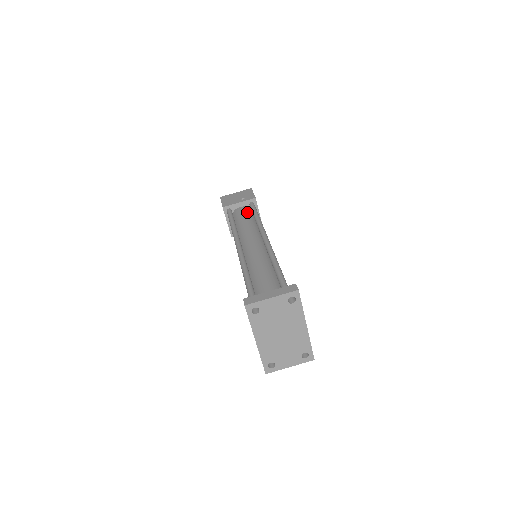
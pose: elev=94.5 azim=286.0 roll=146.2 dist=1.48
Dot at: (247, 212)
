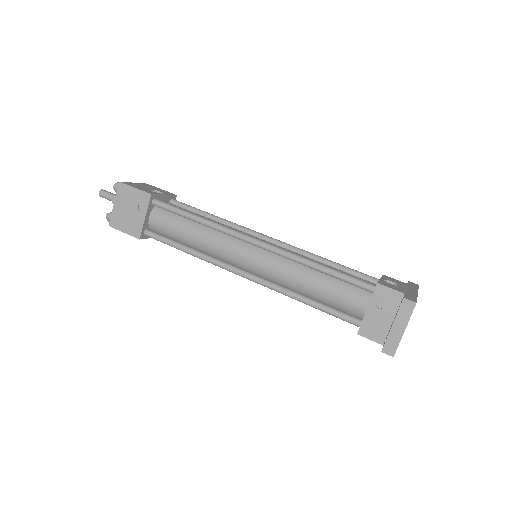
Dot at: (169, 218)
